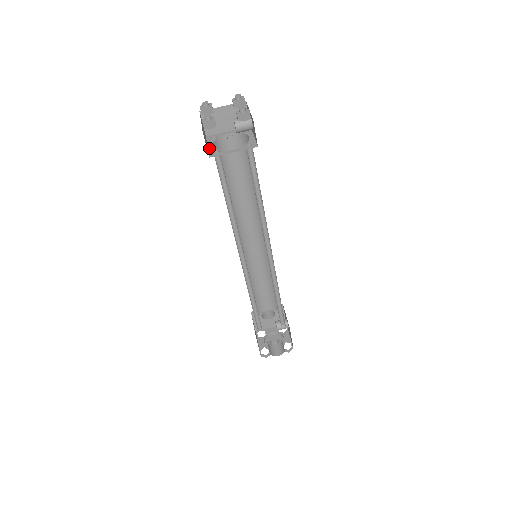
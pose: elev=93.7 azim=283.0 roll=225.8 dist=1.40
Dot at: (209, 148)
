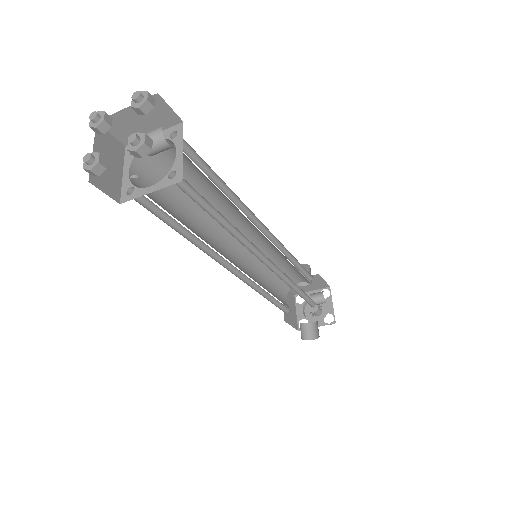
Dot at: (123, 179)
